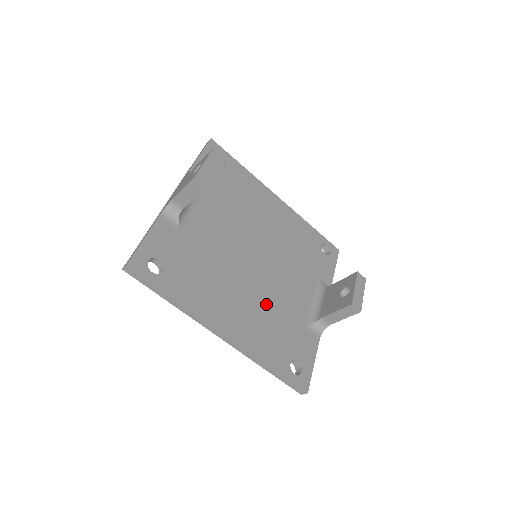
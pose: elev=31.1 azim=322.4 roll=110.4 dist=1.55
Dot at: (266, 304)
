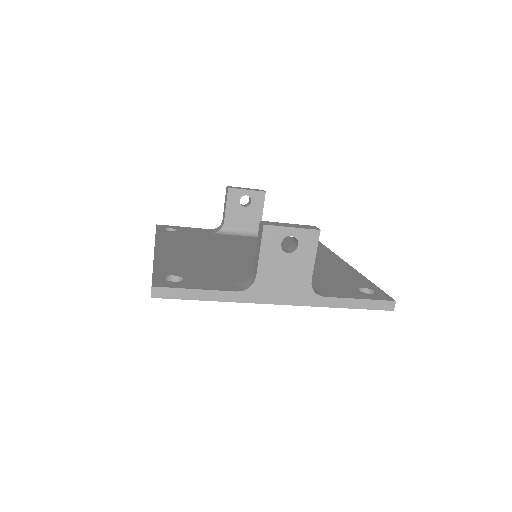
Dot at: (217, 262)
